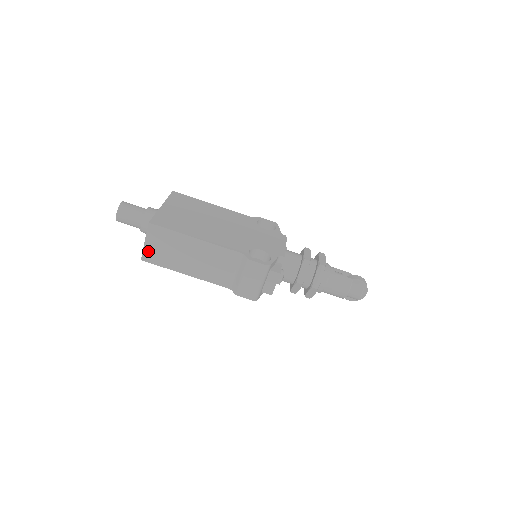
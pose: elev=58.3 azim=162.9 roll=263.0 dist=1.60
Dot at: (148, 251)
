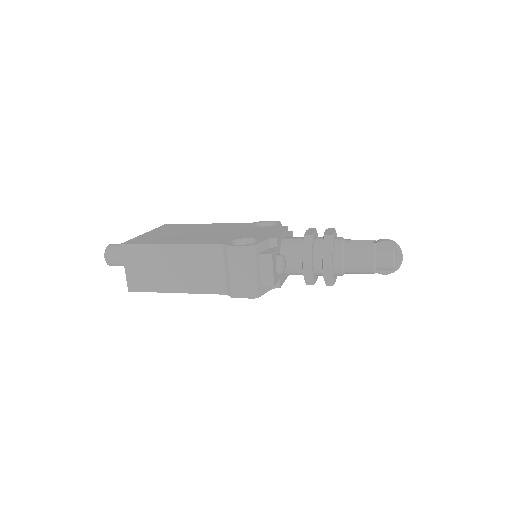
Dot at: (131, 278)
